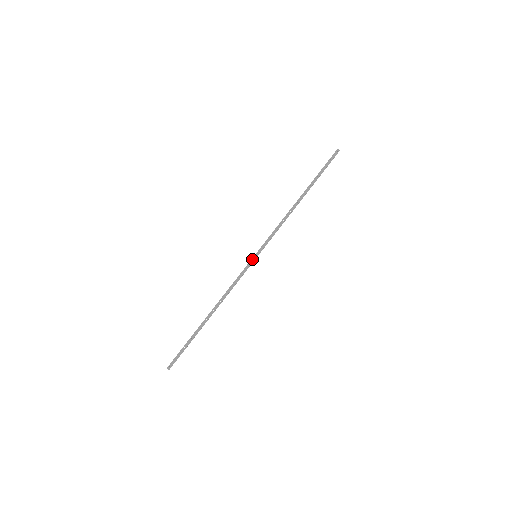
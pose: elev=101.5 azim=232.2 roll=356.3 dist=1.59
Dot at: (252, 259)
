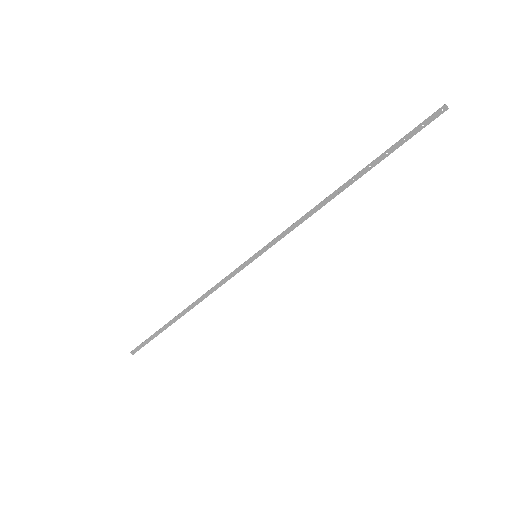
Dot at: (249, 260)
